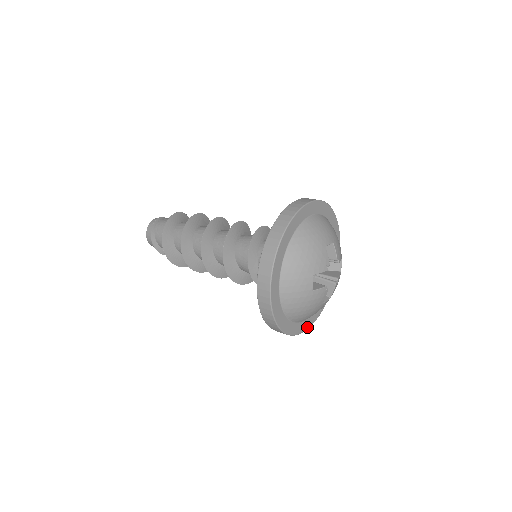
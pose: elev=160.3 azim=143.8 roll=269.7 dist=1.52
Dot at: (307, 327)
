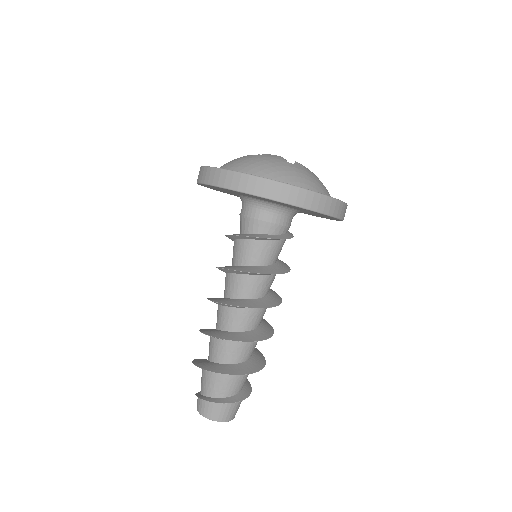
Dot at: (313, 192)
